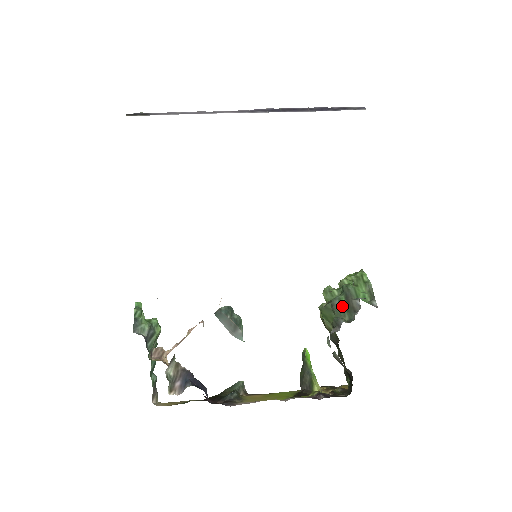
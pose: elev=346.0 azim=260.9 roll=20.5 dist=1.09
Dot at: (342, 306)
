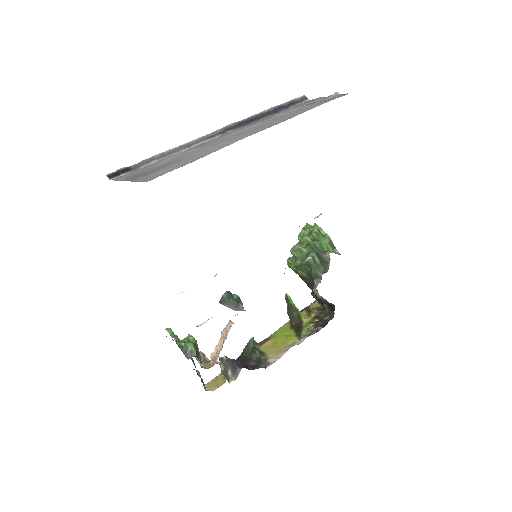
Dot at: (316, 262)
